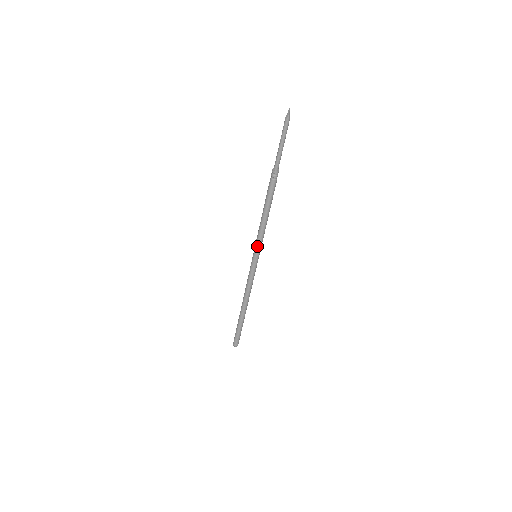
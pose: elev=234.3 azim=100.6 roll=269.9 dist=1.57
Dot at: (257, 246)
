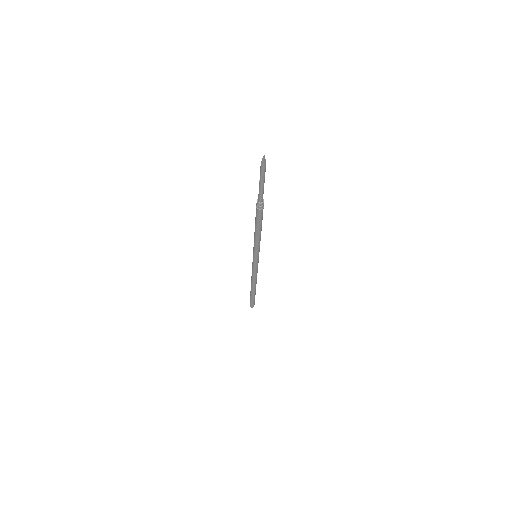
Dot at: (255, 252)
